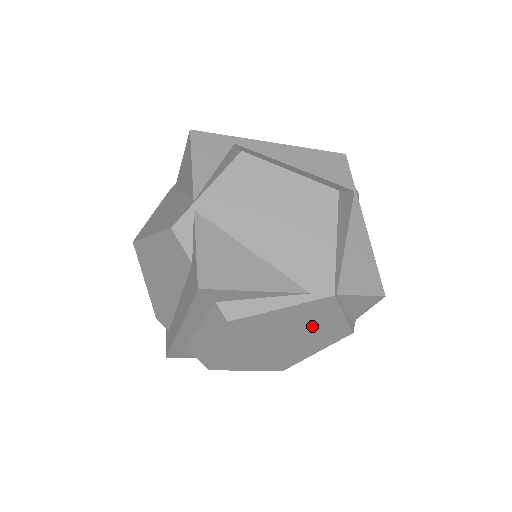
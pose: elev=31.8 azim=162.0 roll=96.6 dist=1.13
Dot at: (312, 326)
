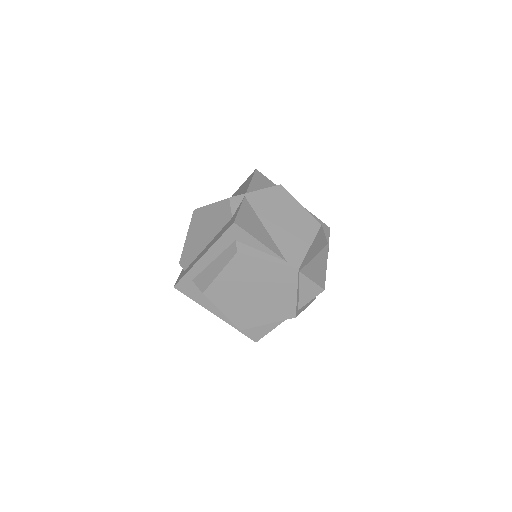
Dot at: (276, 291)
